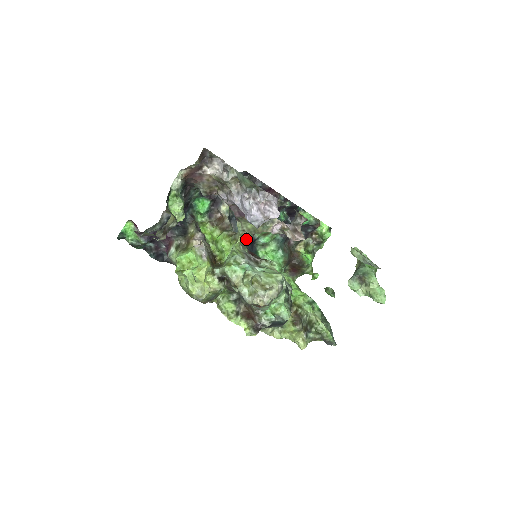
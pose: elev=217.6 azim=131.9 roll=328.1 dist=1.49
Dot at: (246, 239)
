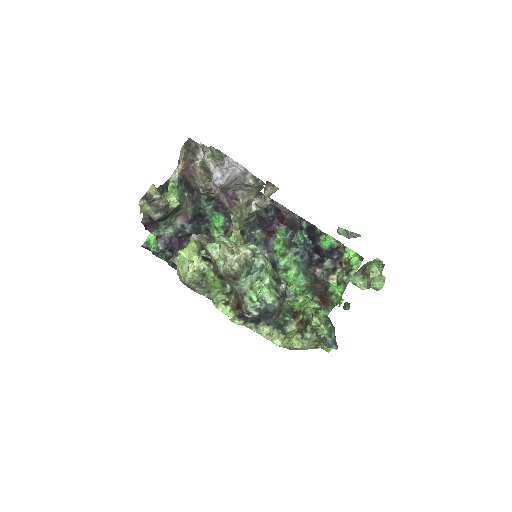
Dot at: occluded
